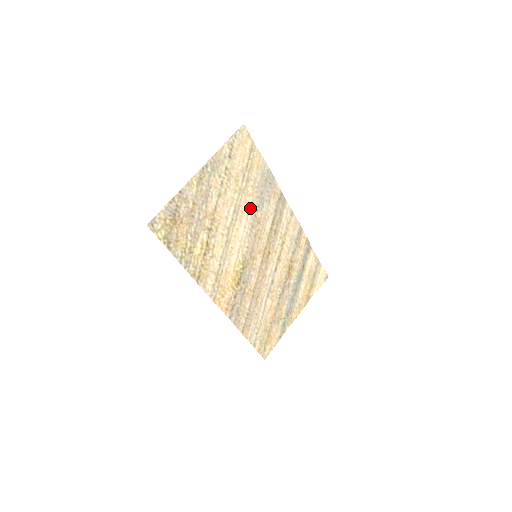
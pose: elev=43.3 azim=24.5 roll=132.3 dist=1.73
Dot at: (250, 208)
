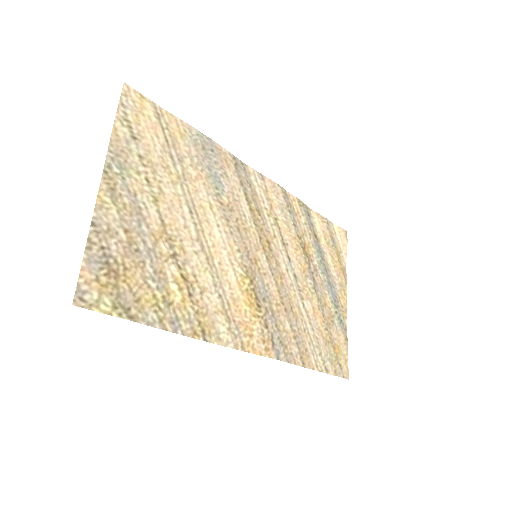
Dot at: (208, 197)
